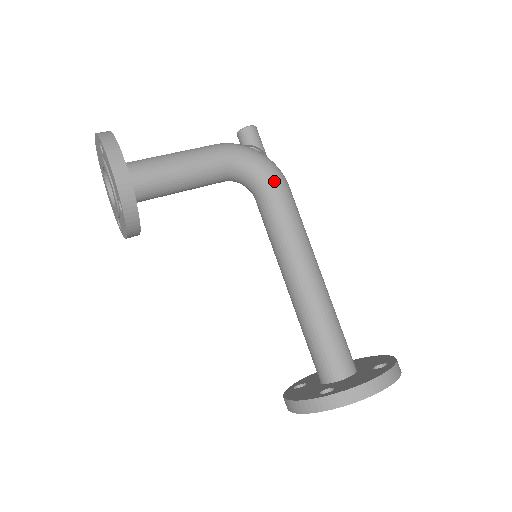
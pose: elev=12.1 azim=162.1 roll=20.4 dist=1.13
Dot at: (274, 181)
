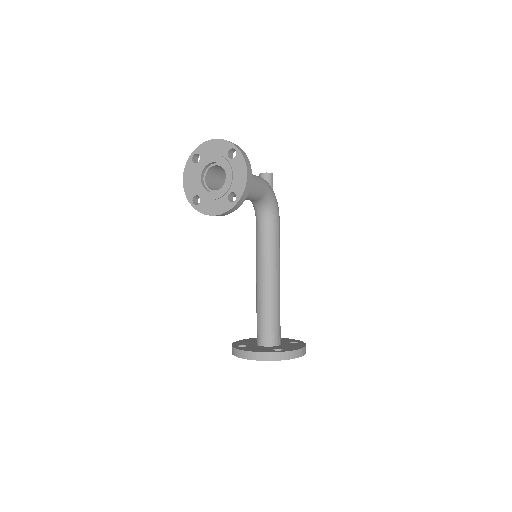
Dot at: (278, 214)
